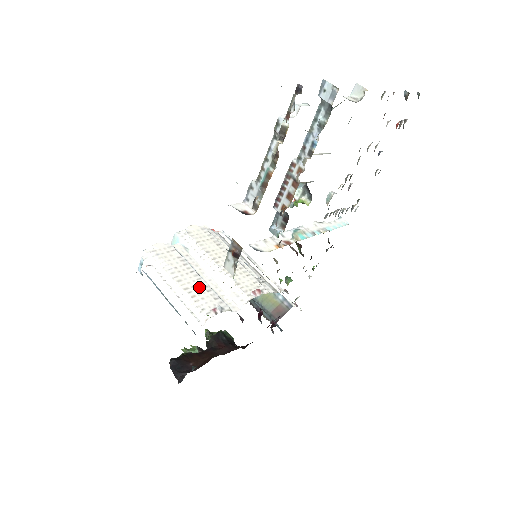
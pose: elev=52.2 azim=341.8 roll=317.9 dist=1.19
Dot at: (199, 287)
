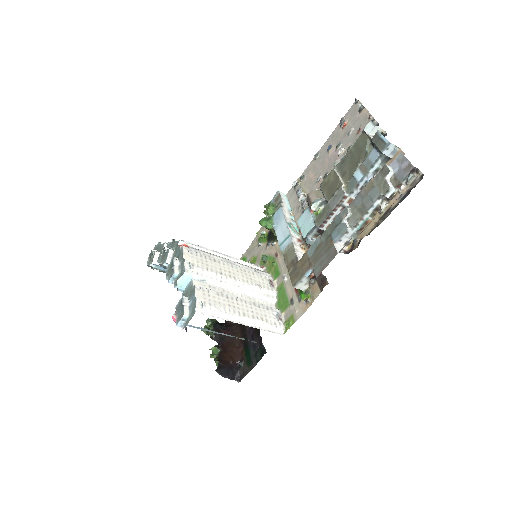
Dot at: (254, 309)
